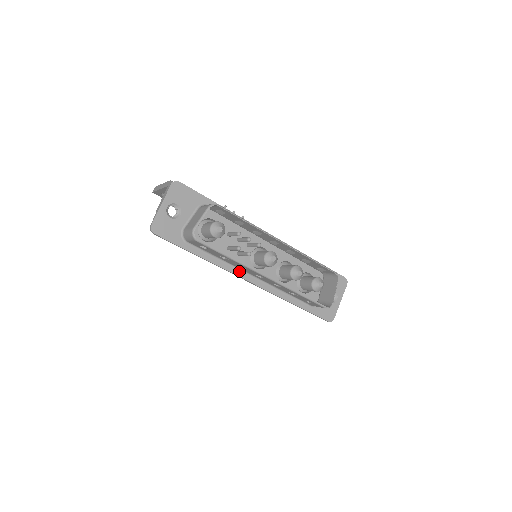
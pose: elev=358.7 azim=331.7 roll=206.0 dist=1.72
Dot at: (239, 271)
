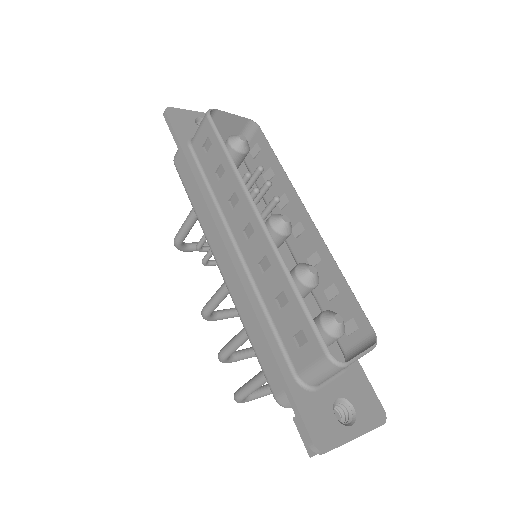
Dot at: (222, 223)
